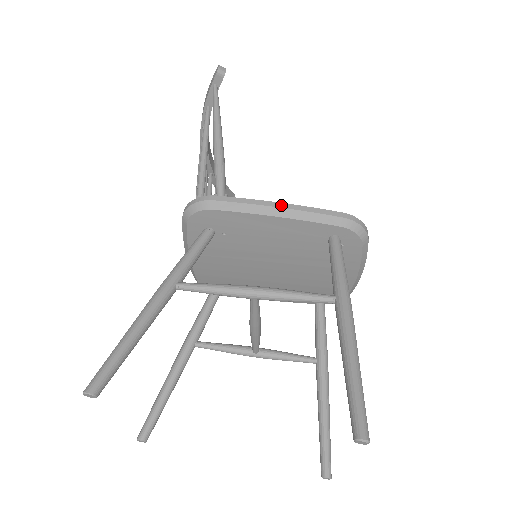
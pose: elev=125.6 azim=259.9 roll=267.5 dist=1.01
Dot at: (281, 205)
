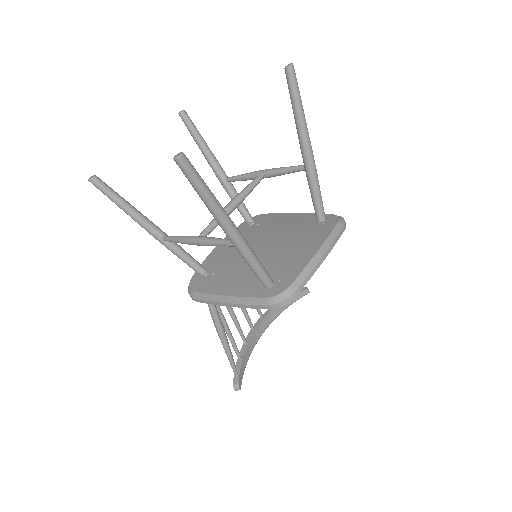
Dot at: occluded
